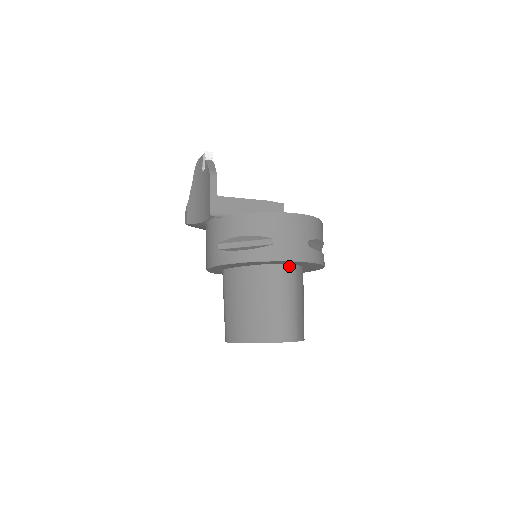
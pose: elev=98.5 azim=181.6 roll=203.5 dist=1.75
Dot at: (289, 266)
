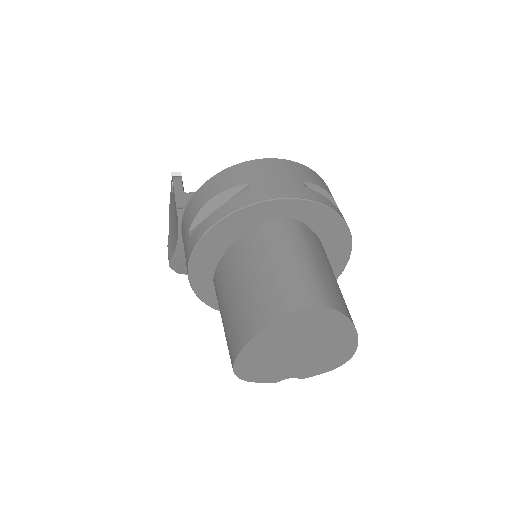
Dot at: (287, 220)
